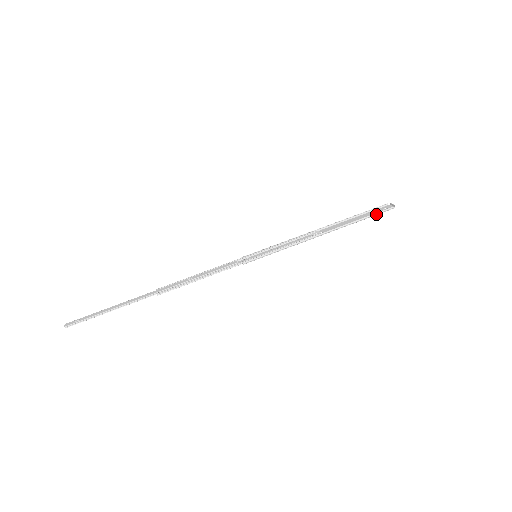
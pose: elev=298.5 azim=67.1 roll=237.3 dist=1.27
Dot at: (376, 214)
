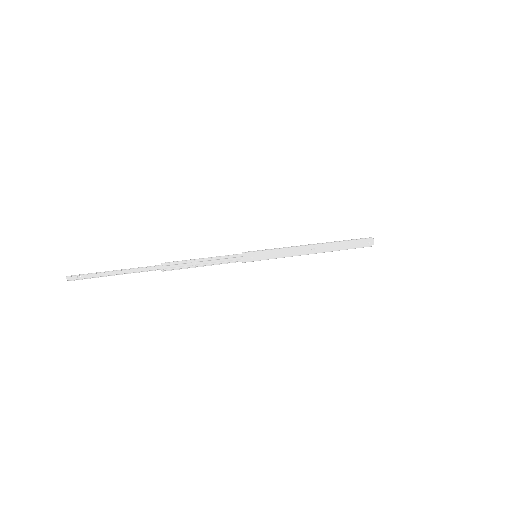
Dot at: (358, 239)
